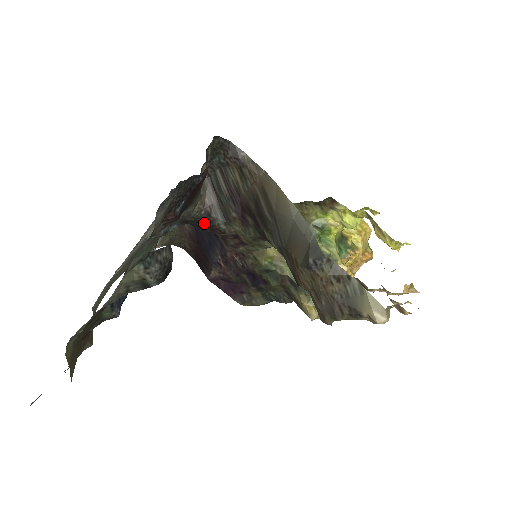
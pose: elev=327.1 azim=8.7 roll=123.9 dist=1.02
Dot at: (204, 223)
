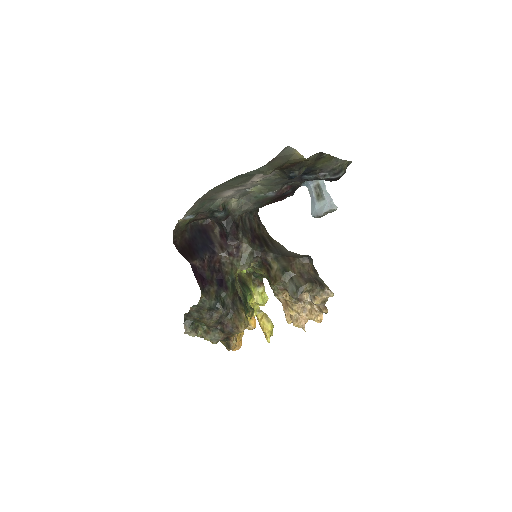
Dot at: (235, 226)
